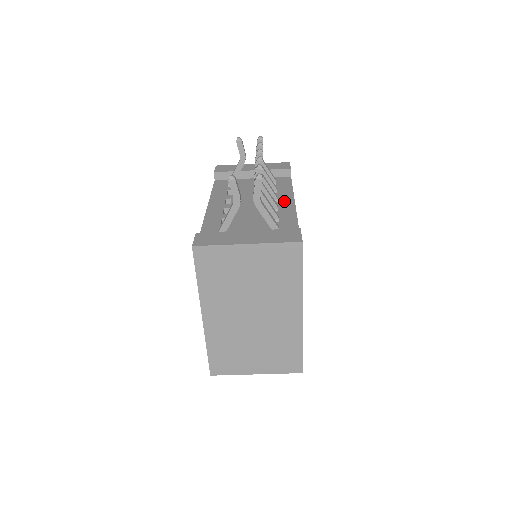
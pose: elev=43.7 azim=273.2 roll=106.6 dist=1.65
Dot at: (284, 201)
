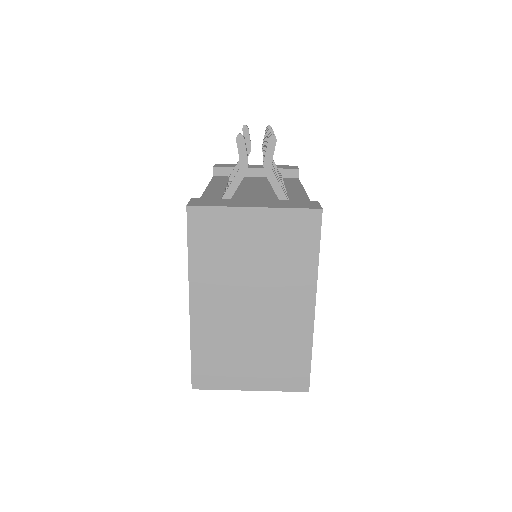
Dot at: (293, 191)
